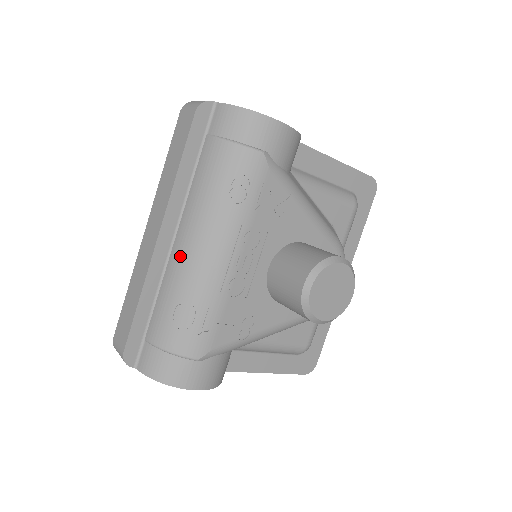
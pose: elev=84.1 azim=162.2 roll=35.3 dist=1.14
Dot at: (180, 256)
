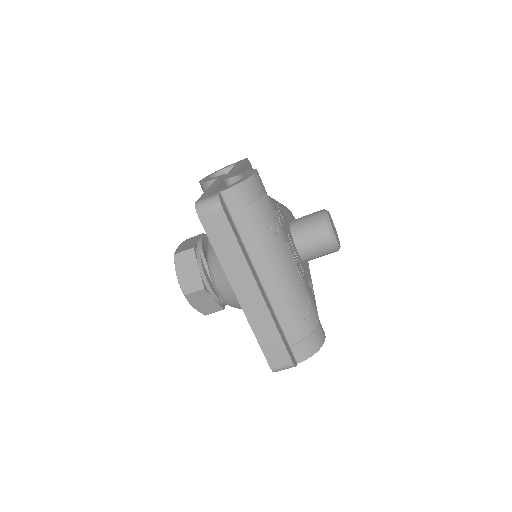
Dot at: (275, 287)
